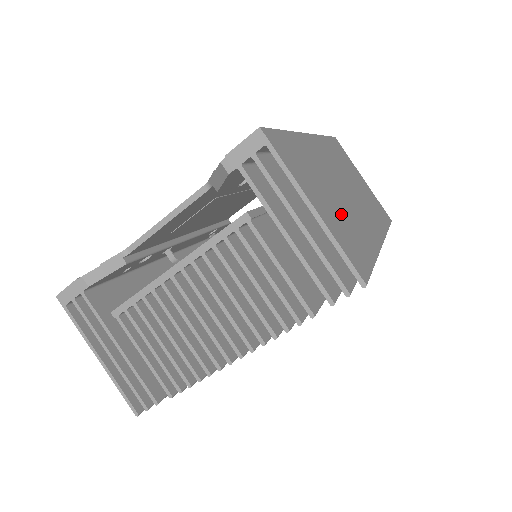
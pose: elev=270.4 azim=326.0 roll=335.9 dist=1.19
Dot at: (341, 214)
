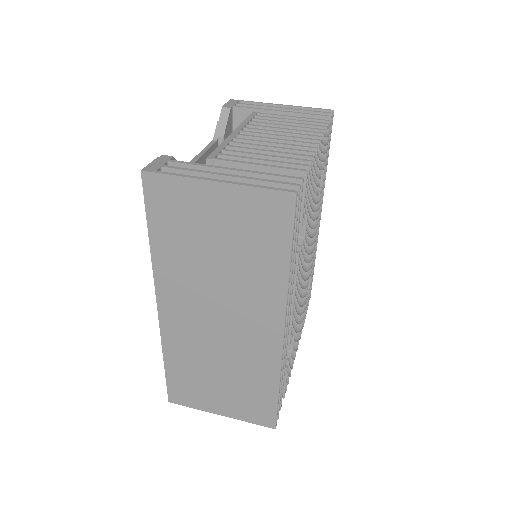
Dot at: occluded
